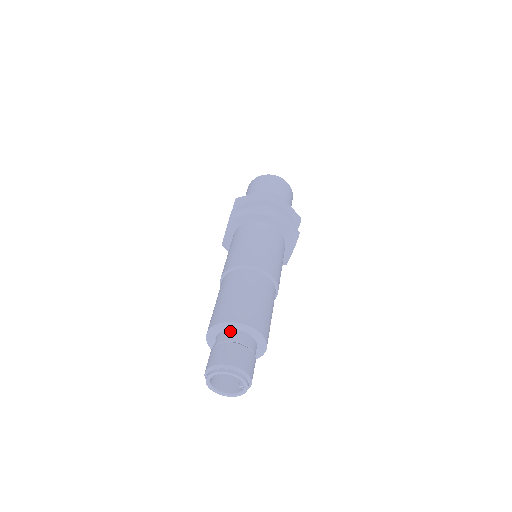
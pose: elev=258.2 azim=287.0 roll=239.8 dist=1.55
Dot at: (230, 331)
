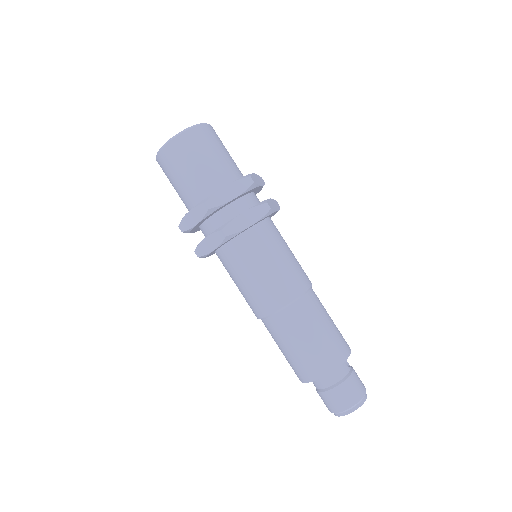
Dot at: occluded
